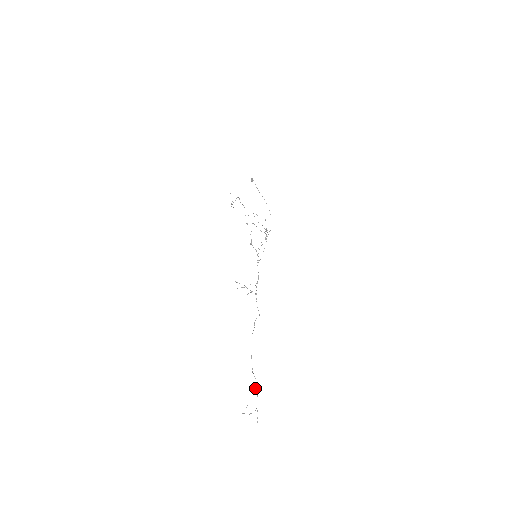
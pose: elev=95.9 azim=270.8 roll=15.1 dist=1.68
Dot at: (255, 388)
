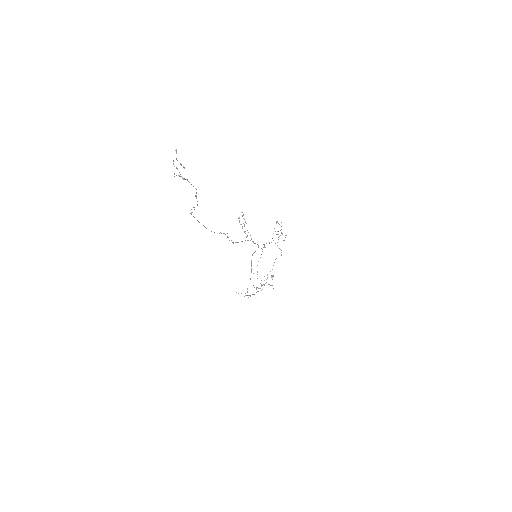
Dot at: (195, 195)
